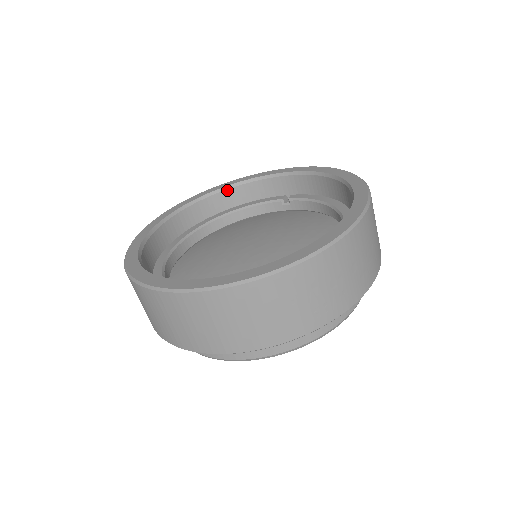
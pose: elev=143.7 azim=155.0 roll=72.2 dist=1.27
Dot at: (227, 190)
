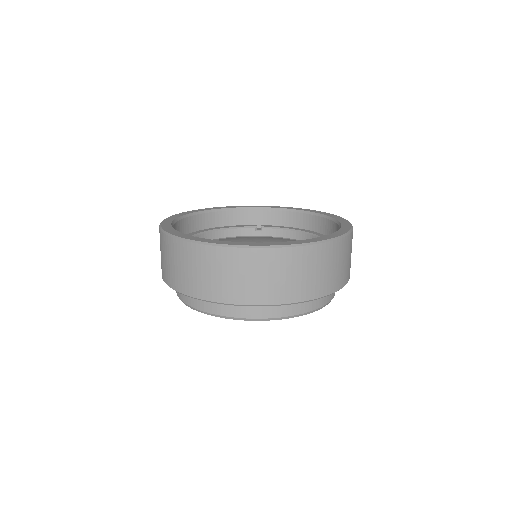
Dot at: (213, 212)
